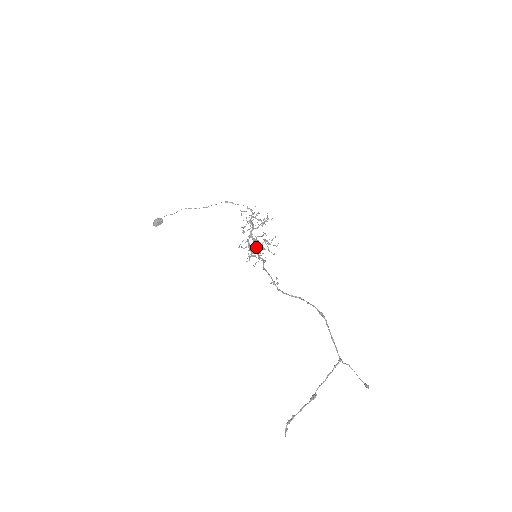
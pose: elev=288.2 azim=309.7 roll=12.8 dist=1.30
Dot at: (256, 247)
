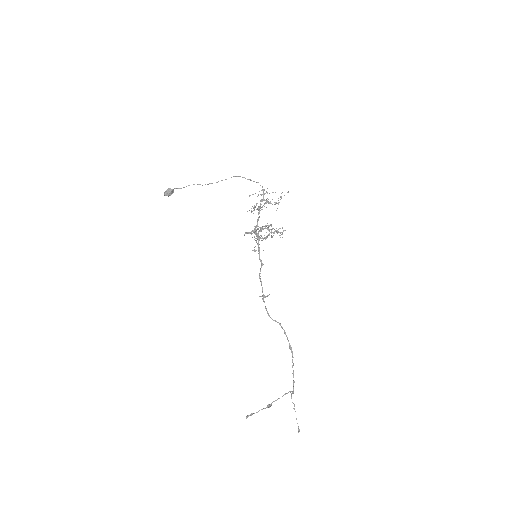
Dot at: (258, 246)
